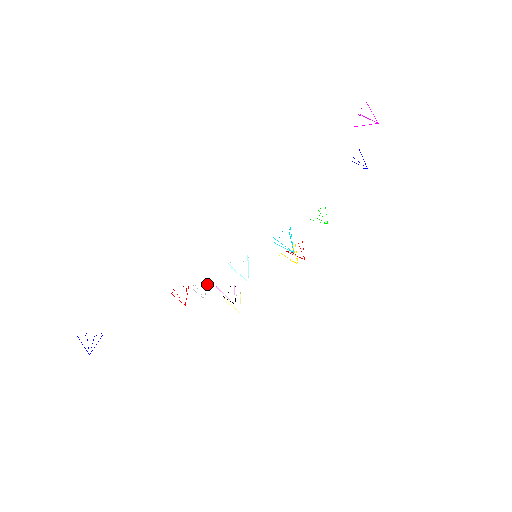
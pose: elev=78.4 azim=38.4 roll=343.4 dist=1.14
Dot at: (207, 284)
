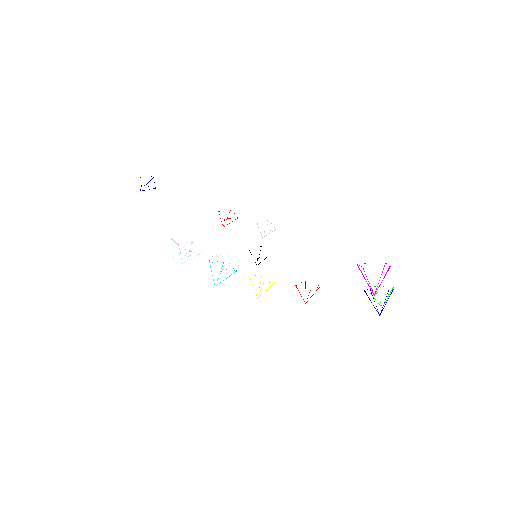
Dot at: occluded
